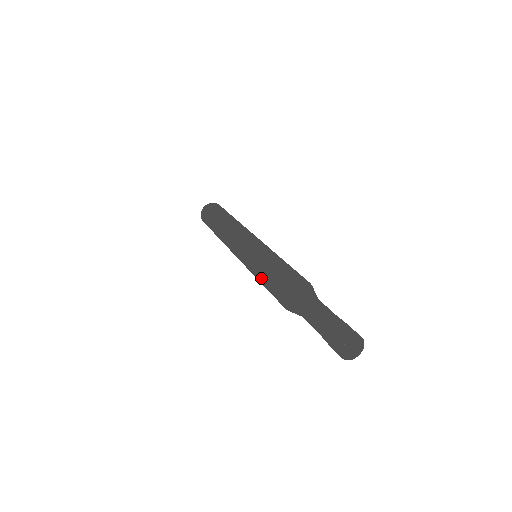
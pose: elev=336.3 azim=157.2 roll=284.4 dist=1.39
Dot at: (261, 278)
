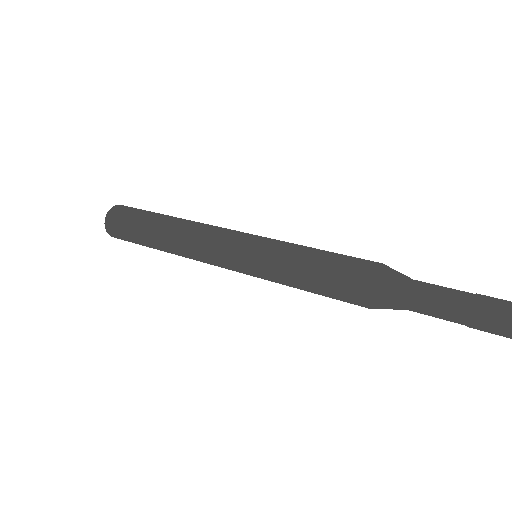
Dot at: occluded
